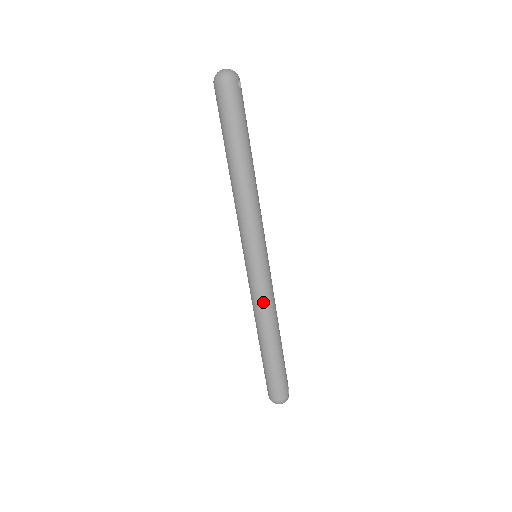
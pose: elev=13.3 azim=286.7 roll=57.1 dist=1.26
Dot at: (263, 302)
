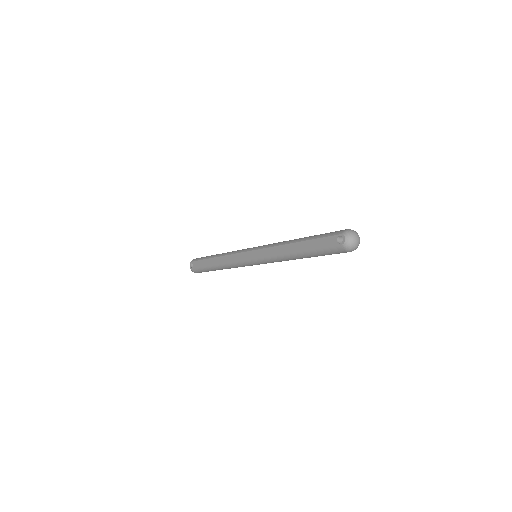
Dot at: occluded
